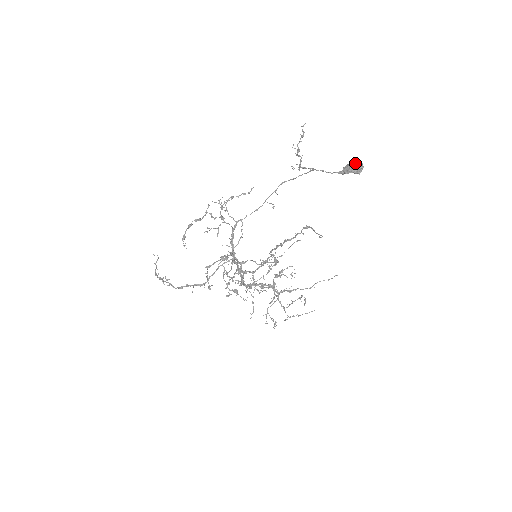
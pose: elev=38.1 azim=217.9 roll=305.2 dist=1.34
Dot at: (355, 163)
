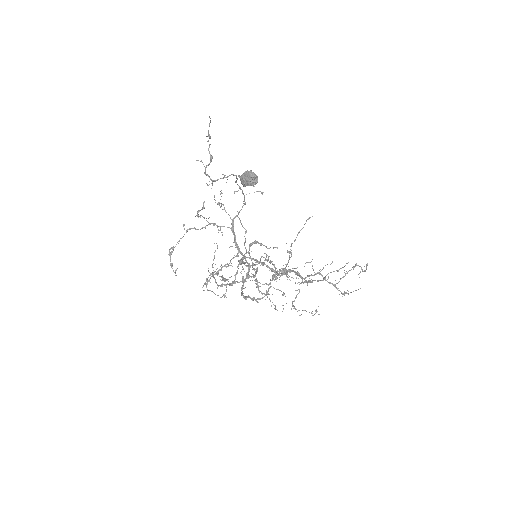
Dot at: (243, 175)
